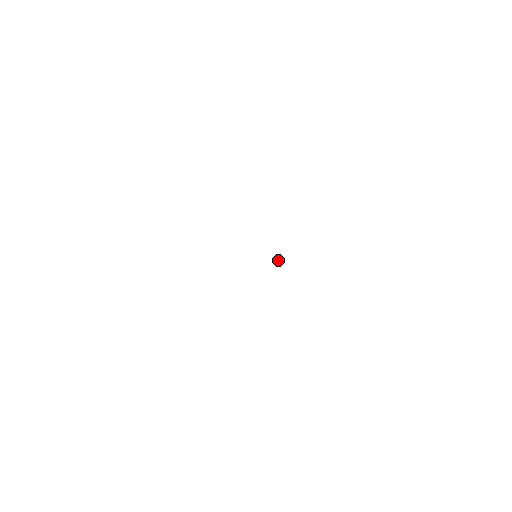
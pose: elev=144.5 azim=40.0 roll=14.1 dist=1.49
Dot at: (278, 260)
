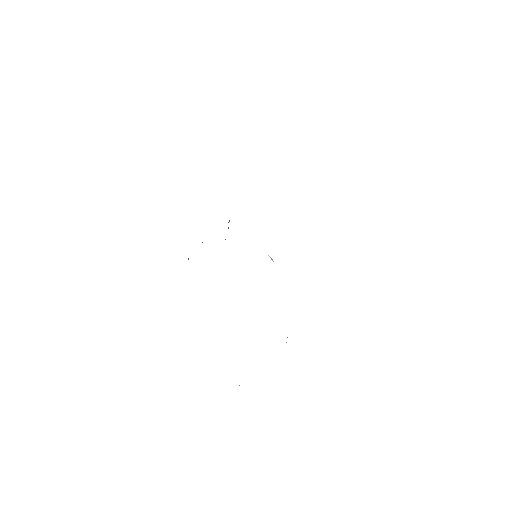
Dot at: (271, 259)
